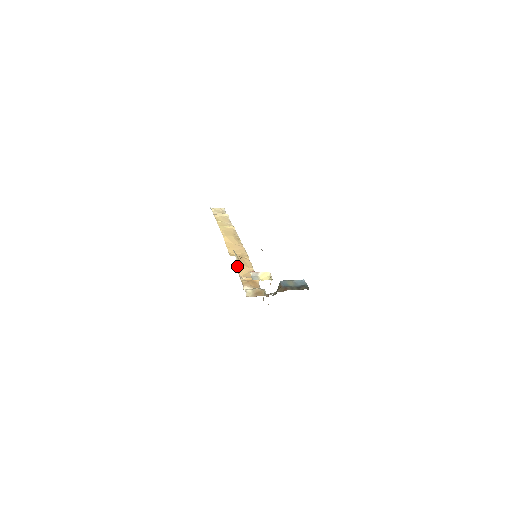
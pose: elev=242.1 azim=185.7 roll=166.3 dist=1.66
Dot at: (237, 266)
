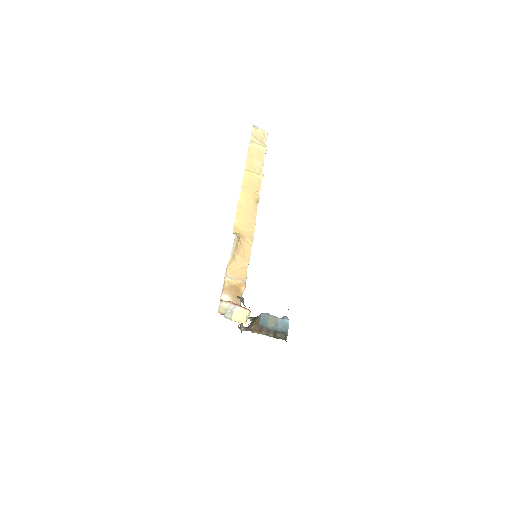
Dot at: (229, 259)
